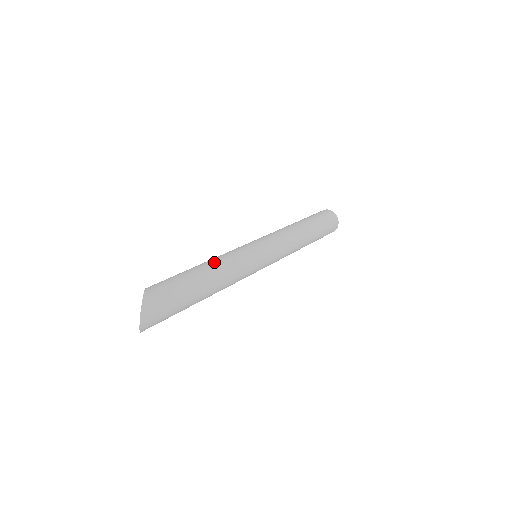
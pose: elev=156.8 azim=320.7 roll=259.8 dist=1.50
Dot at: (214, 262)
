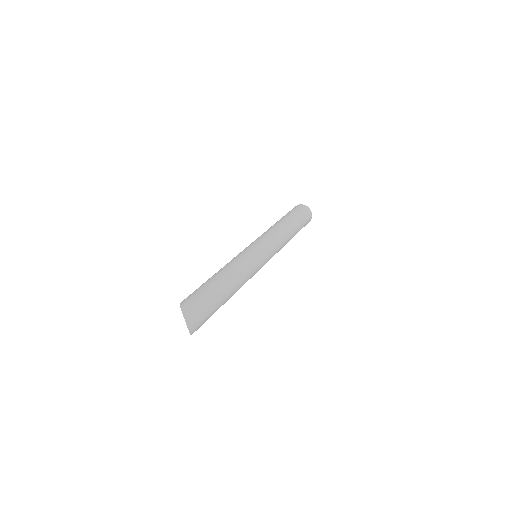
Dot at: (224, 268)
